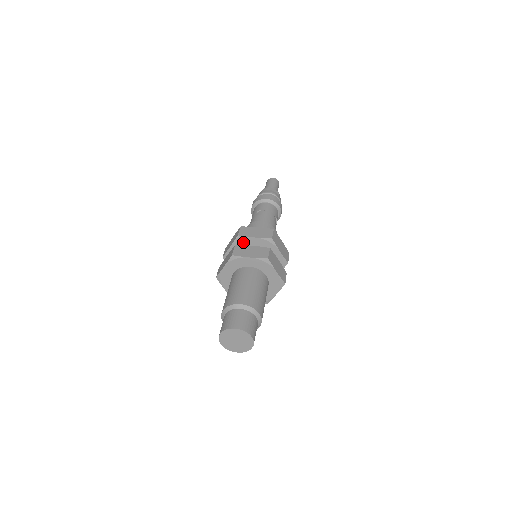
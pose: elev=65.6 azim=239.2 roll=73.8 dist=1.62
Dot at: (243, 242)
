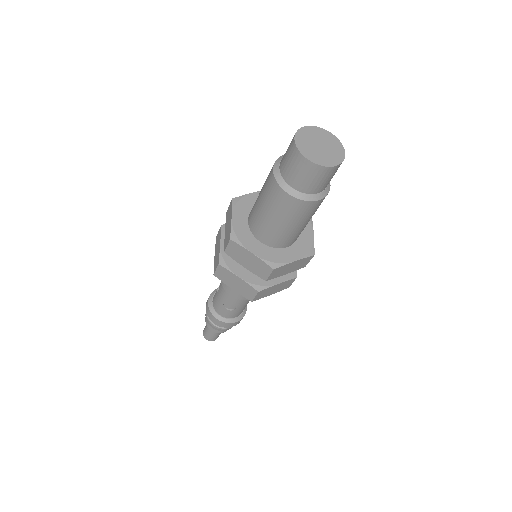
Dot at: occluded
